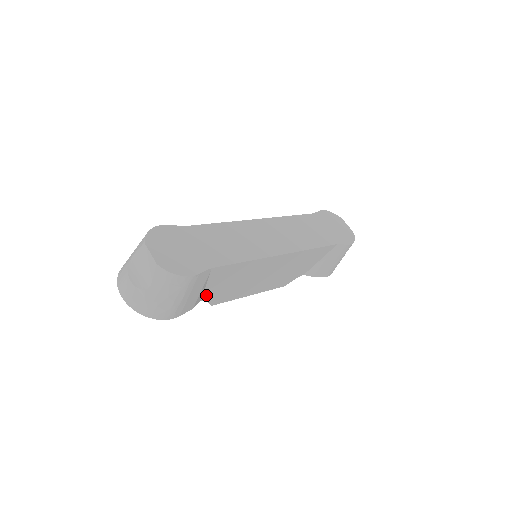
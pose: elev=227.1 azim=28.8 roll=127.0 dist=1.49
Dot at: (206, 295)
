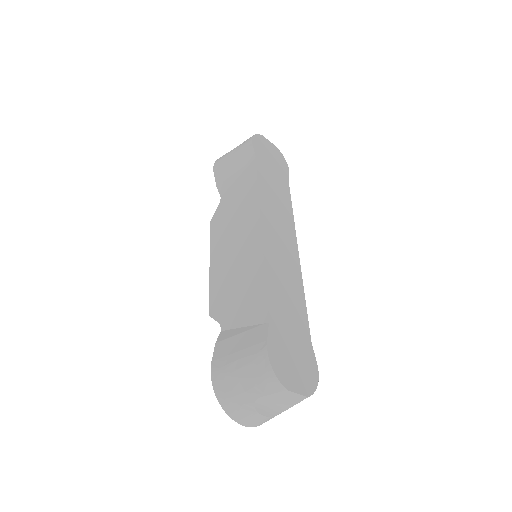
Dot at: occluded
